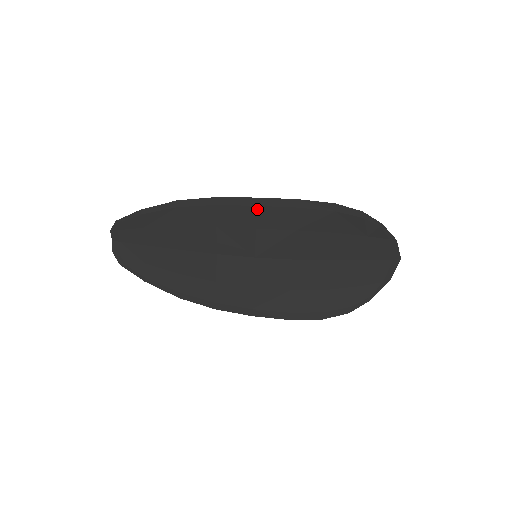
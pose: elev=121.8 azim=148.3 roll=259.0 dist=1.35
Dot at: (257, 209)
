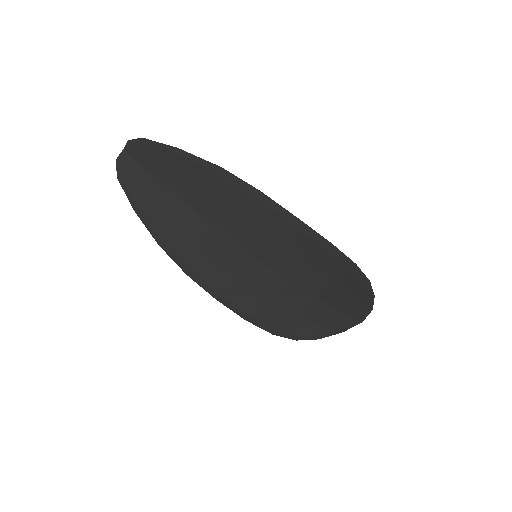
Dot at: (290, 226)
